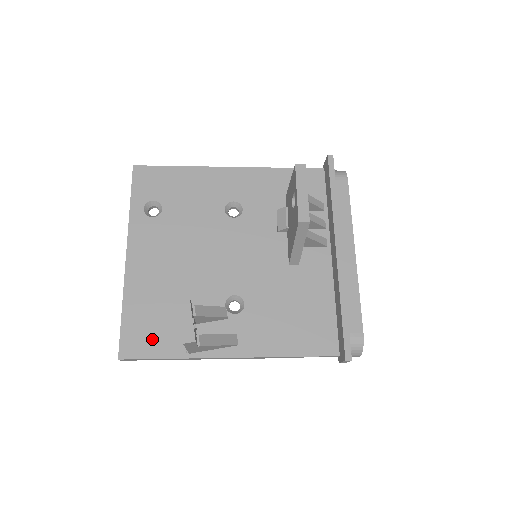
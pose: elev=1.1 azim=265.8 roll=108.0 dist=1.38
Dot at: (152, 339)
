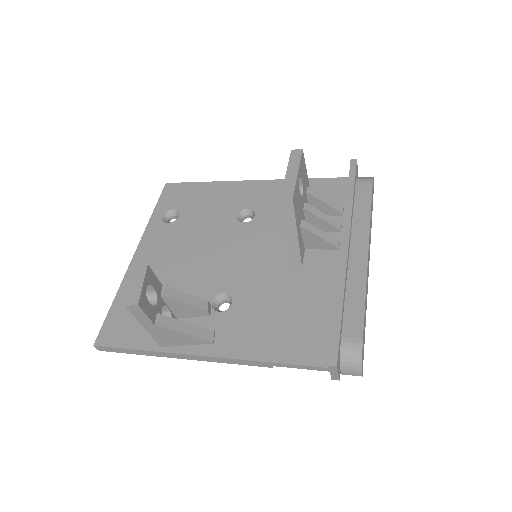
Dot at: (130, 329)
